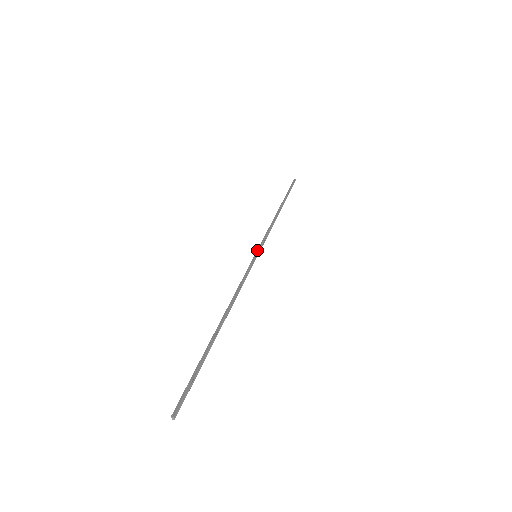
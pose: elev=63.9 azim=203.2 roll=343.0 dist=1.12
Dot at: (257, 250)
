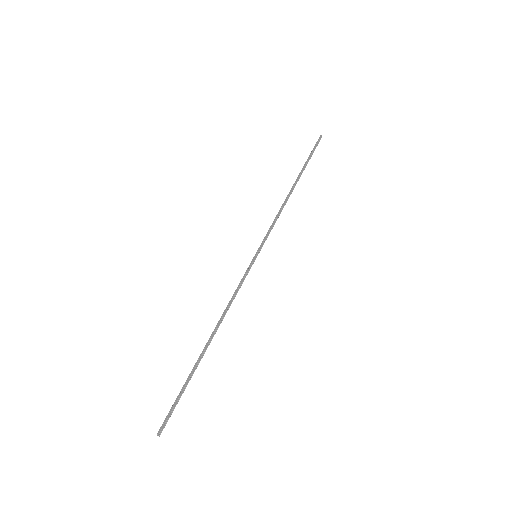
Dot at: (258, 248)
